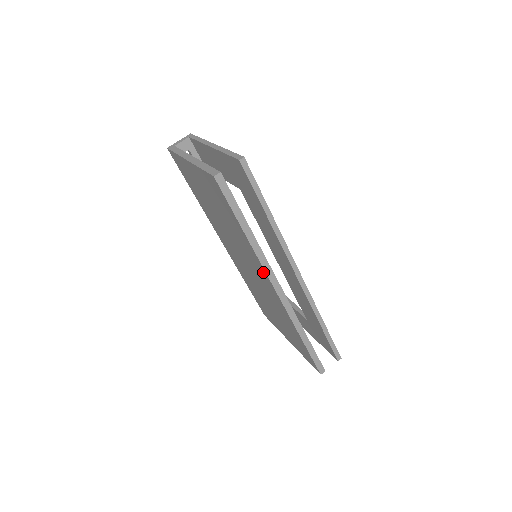
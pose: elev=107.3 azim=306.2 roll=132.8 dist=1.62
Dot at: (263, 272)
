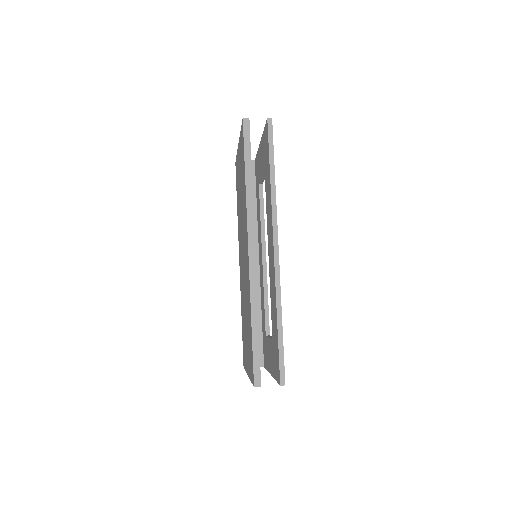
Dot at: (246, 227)
